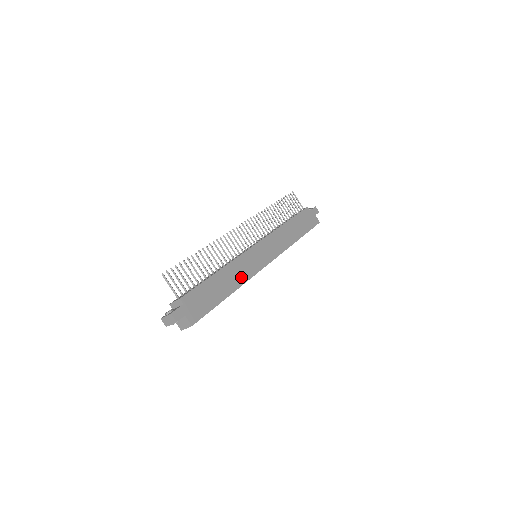
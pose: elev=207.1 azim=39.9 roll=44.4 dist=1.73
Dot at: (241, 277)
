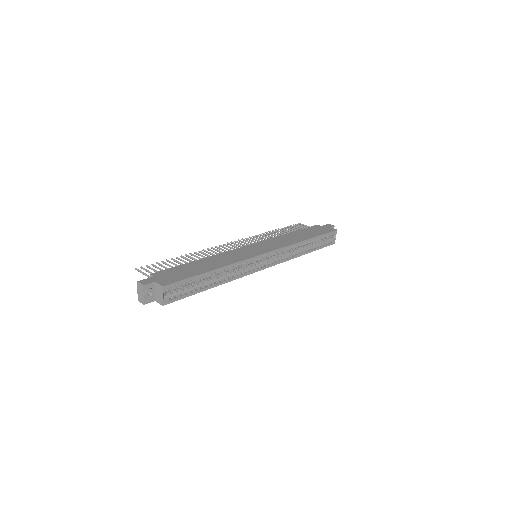
Dot at: (230, 260)
